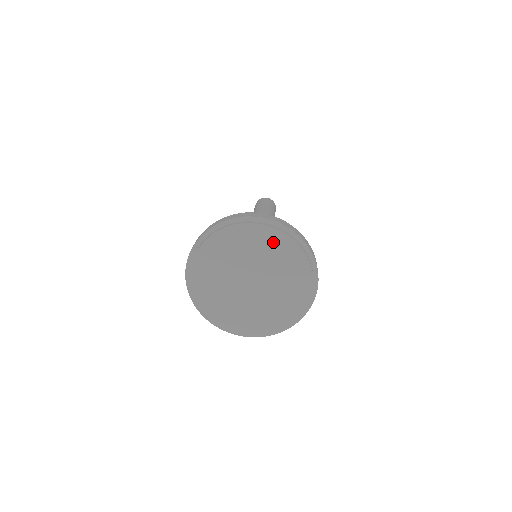
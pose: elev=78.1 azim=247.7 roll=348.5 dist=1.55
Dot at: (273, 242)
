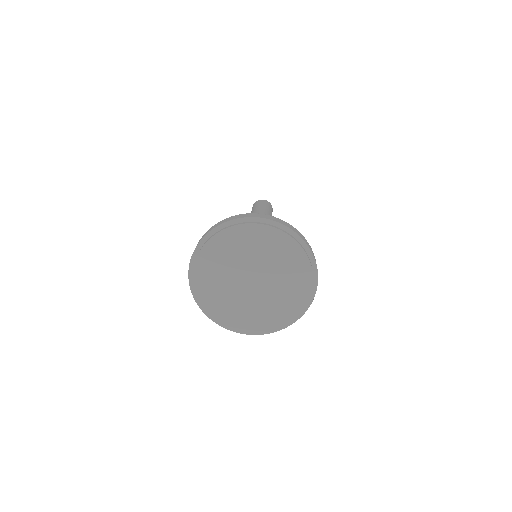
Dot at: (254, 237)
